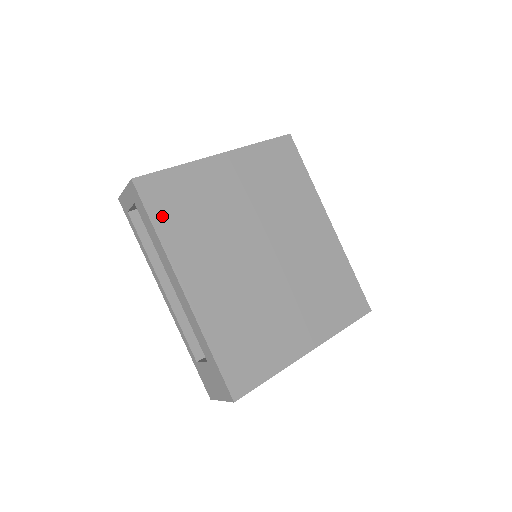
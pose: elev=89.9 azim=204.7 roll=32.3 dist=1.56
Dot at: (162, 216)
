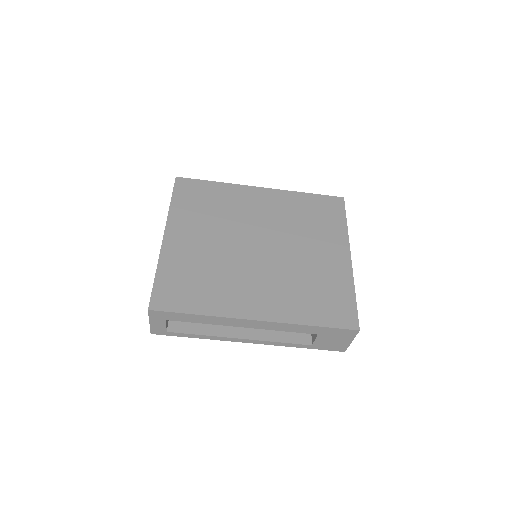
Dot at: (190, 304)
